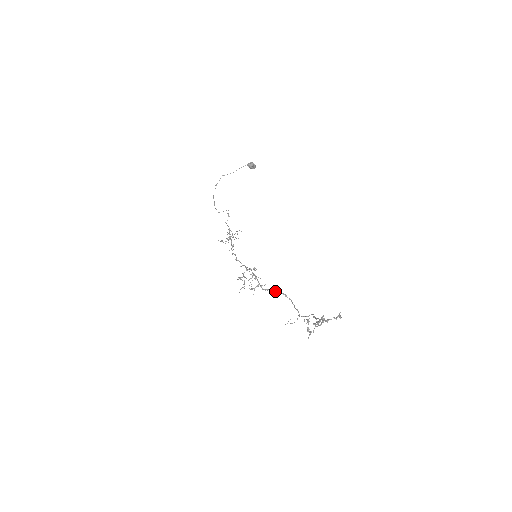
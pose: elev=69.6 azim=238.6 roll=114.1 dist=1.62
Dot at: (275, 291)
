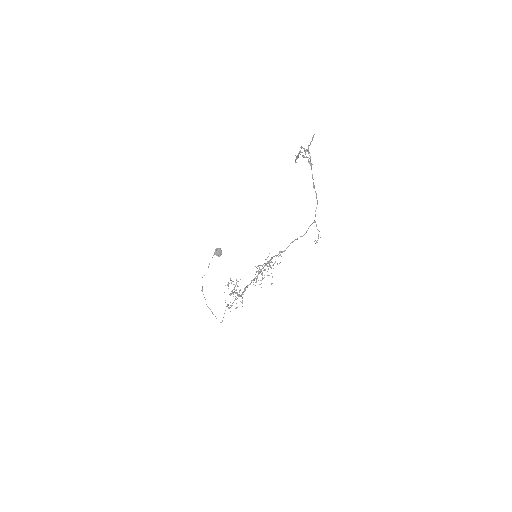
Dot at: (287, 247)
